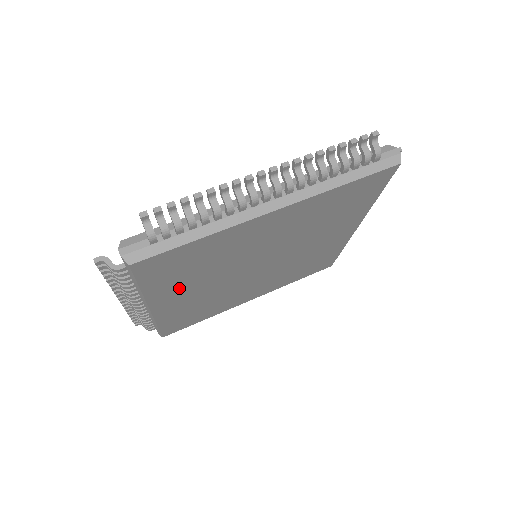
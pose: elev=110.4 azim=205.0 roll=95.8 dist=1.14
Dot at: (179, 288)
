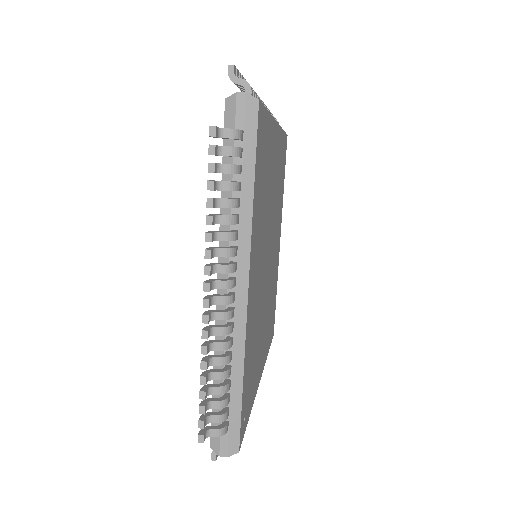
Dot at: (257, 238)
